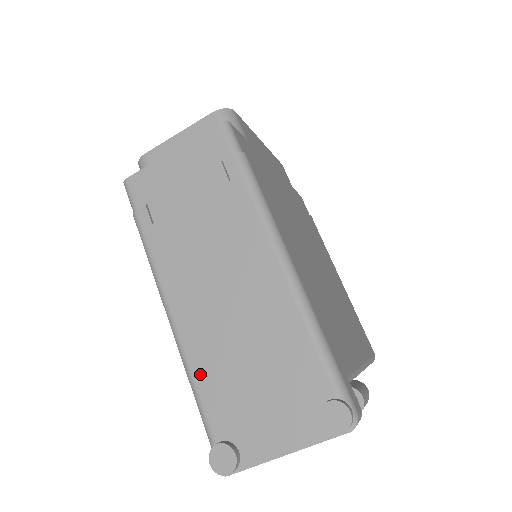
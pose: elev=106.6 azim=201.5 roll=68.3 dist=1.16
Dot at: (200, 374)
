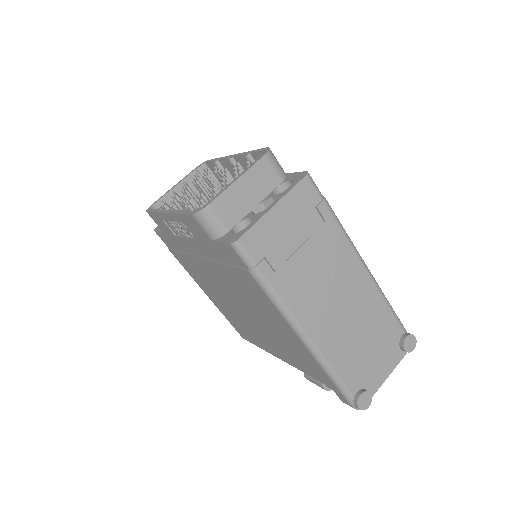
Dot at: (336, 362)
